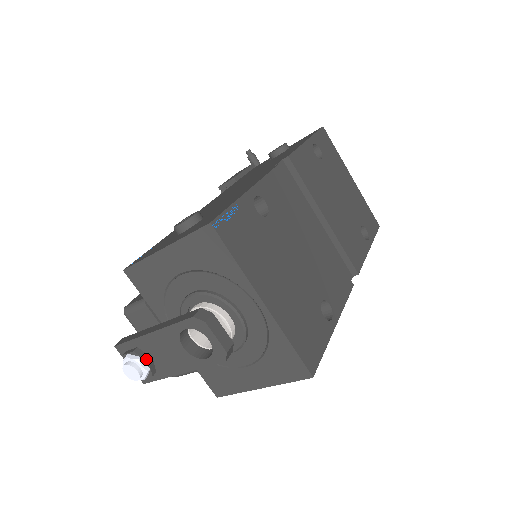
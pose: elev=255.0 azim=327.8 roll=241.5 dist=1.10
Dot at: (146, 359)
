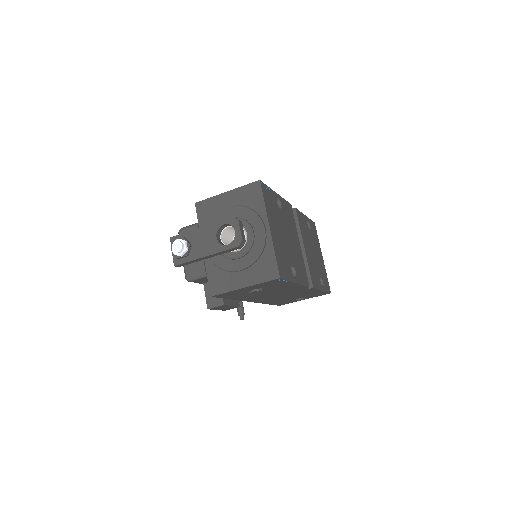
Dot at: (189, 243)
